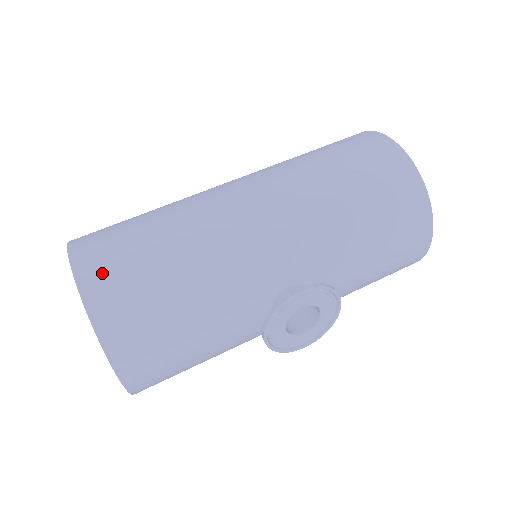
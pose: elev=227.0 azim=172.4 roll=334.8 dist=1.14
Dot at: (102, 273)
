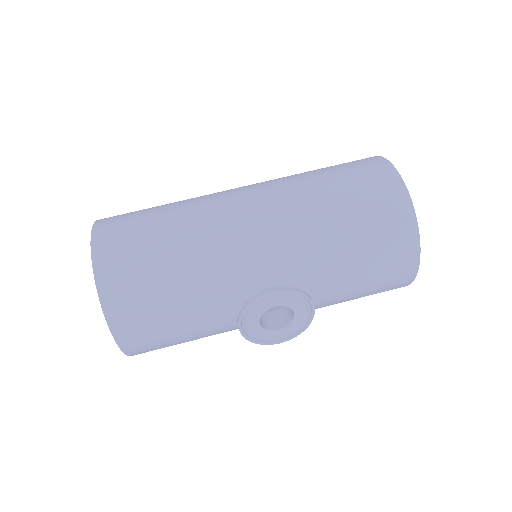
Dot at: (113, 249)
